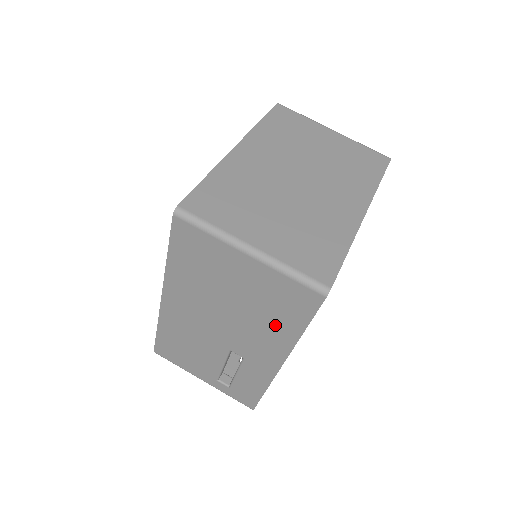
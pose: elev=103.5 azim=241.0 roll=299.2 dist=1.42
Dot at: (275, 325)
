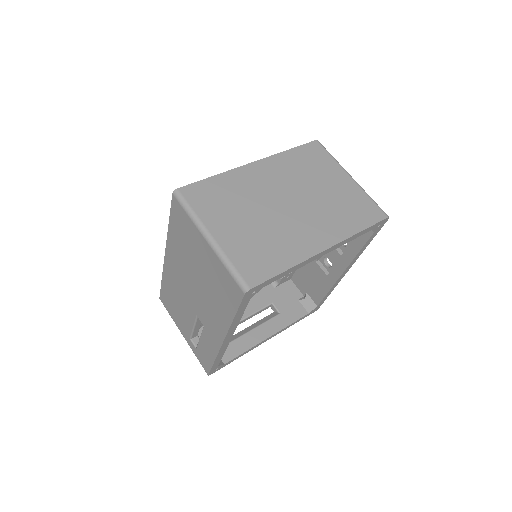
Dot at: (219, 305)
